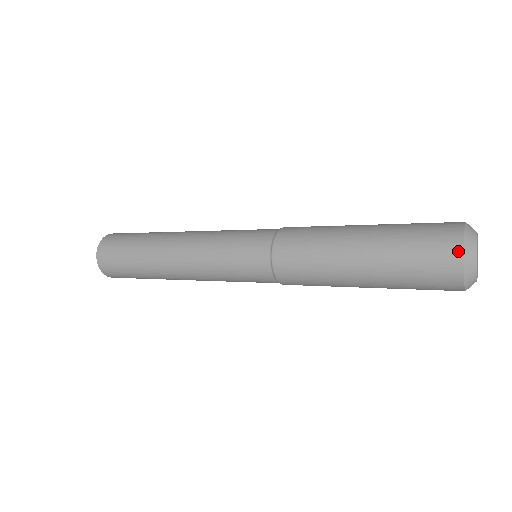
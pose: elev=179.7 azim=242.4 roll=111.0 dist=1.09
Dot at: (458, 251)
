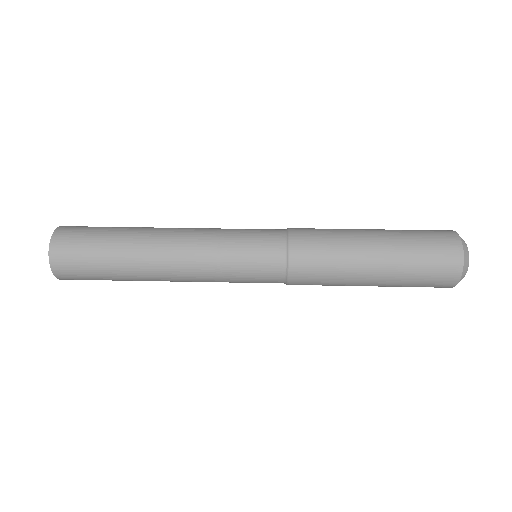
Dot at: (453, 284)
